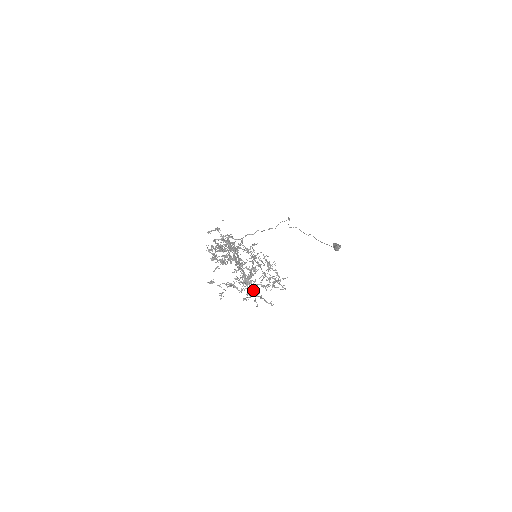
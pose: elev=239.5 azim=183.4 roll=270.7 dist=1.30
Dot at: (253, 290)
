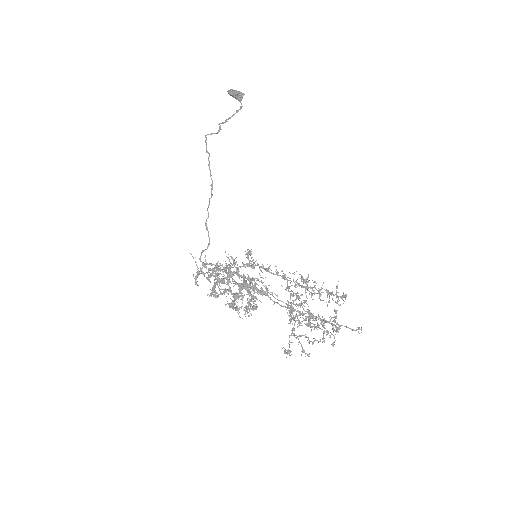
Dot at: occluded
